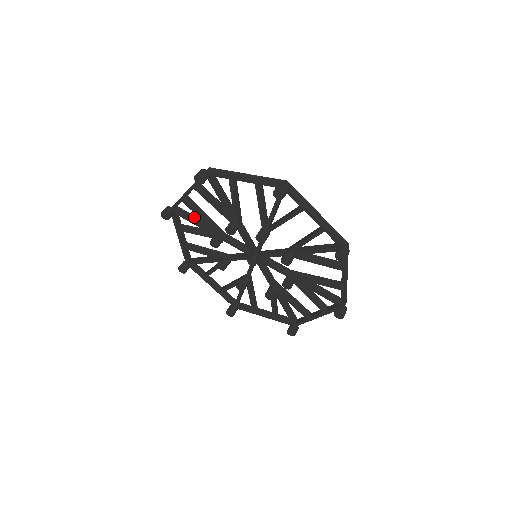
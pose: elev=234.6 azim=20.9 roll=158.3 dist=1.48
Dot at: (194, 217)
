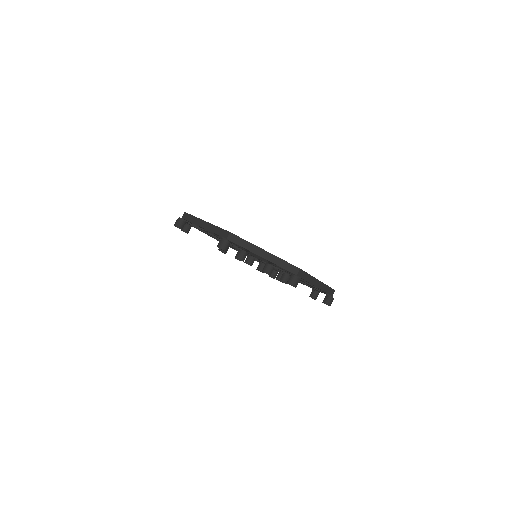
Dot at: occluded
